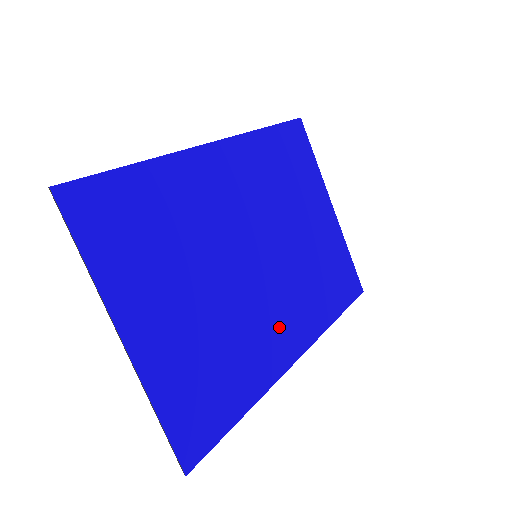
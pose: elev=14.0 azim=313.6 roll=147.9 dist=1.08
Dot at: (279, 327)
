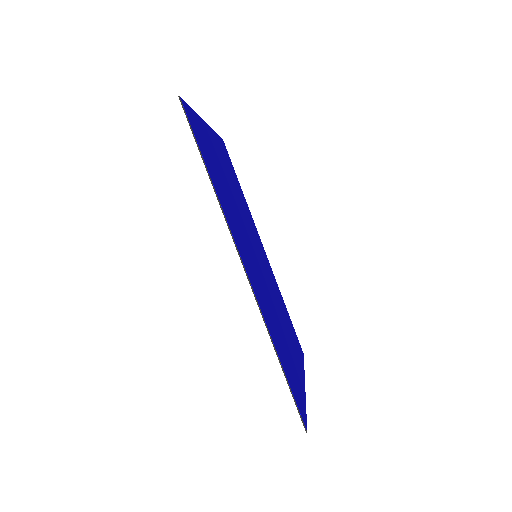
Dot at: (247, 256)
